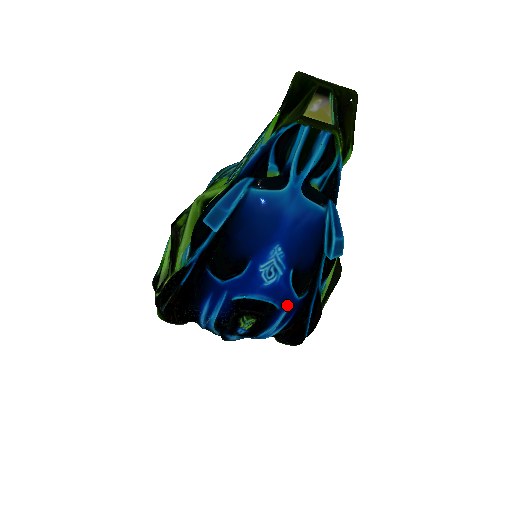
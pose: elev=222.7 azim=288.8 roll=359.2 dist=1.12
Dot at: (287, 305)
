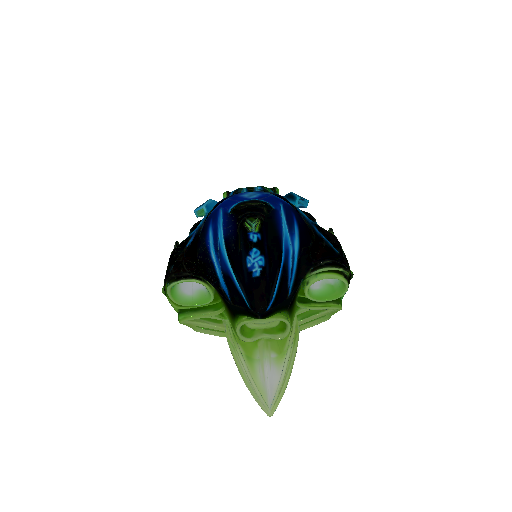
Dot at: (279, 205)
